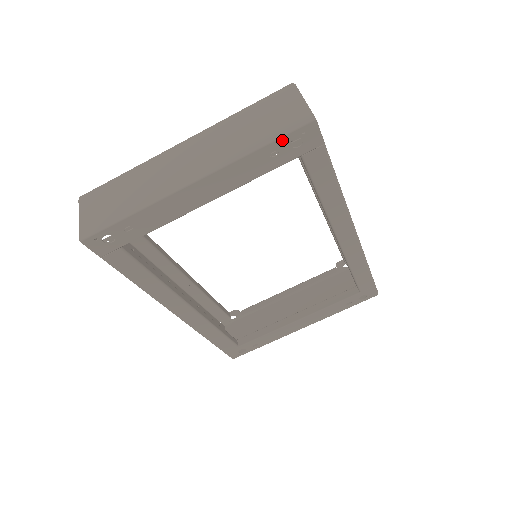
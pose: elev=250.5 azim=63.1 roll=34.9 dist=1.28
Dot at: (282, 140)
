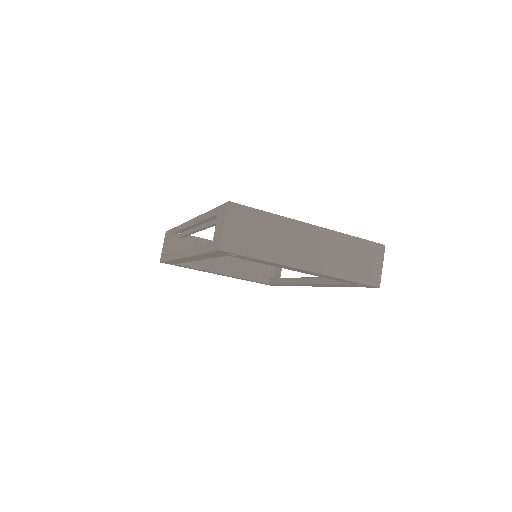
Dot at: (359, 283)
